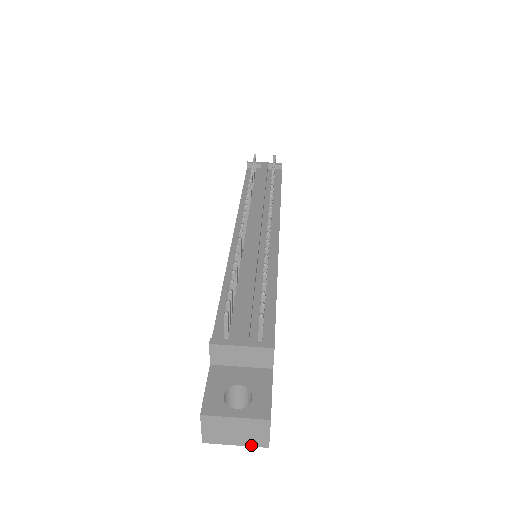
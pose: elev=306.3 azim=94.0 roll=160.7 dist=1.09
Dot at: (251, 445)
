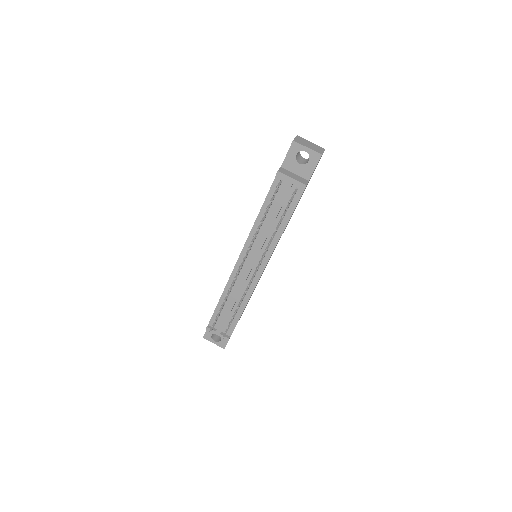
Dot at: occluded
